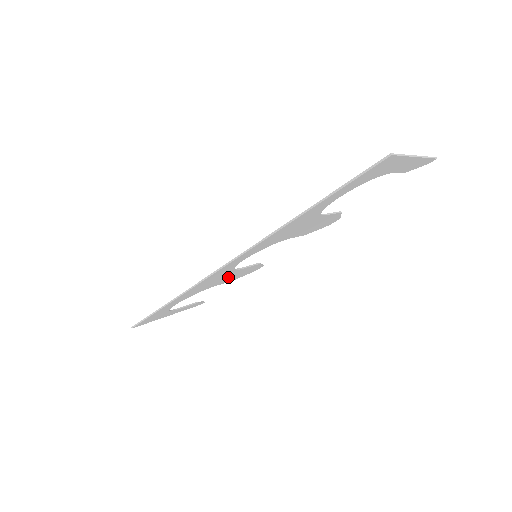
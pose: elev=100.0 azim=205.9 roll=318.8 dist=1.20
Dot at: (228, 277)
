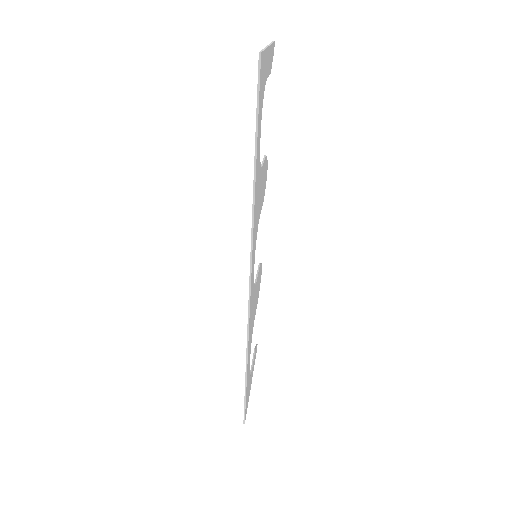
Dot at: (255, 299)
